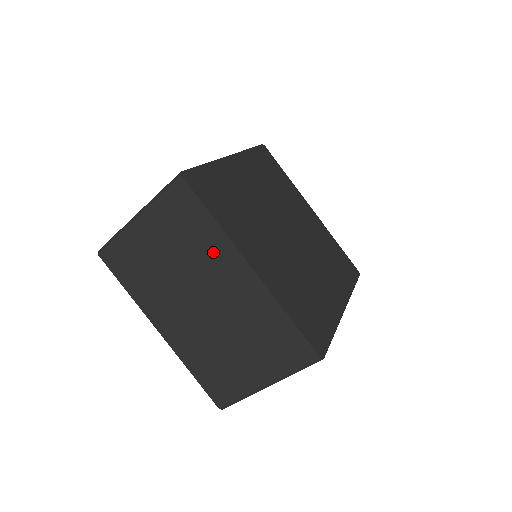
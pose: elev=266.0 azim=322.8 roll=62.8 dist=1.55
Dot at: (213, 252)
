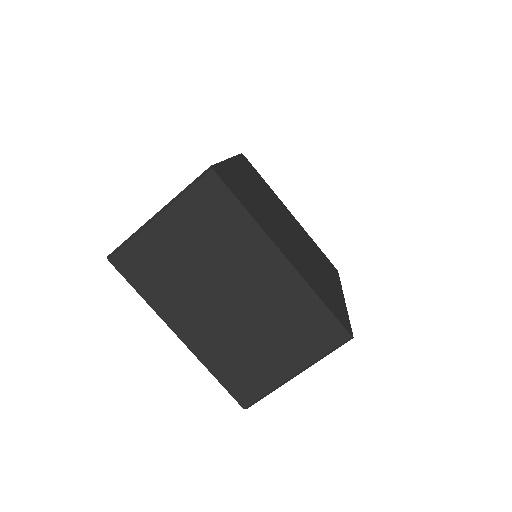
Dot at: (244, 244)
